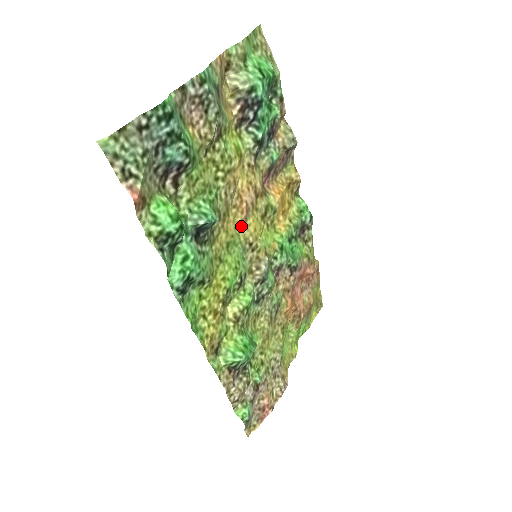
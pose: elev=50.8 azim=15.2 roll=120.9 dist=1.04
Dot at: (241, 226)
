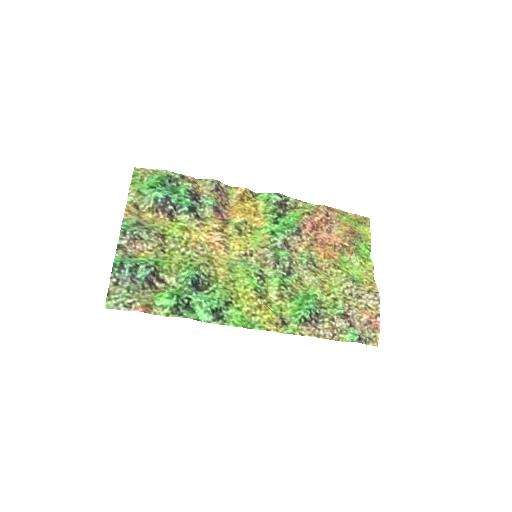
Dot at: (228, 254)
